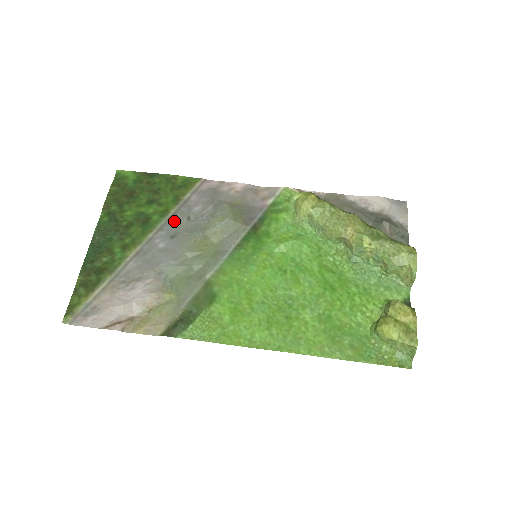
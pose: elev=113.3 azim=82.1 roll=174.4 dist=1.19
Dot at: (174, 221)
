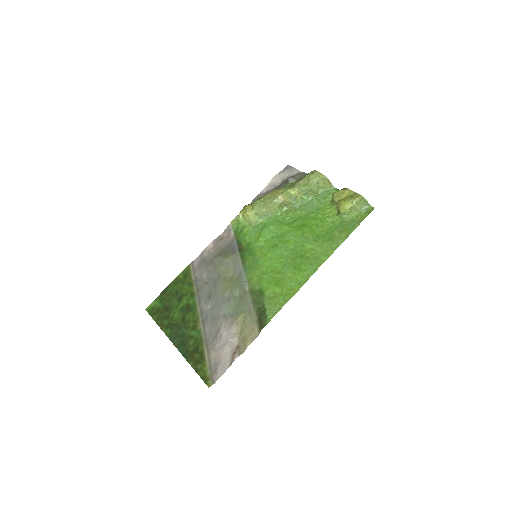
Dot at: (201, 292)
